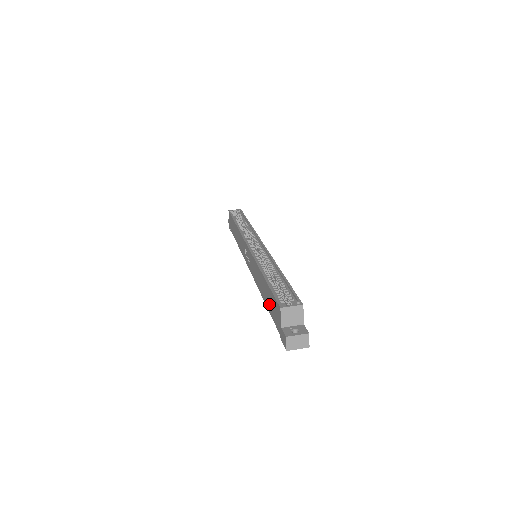
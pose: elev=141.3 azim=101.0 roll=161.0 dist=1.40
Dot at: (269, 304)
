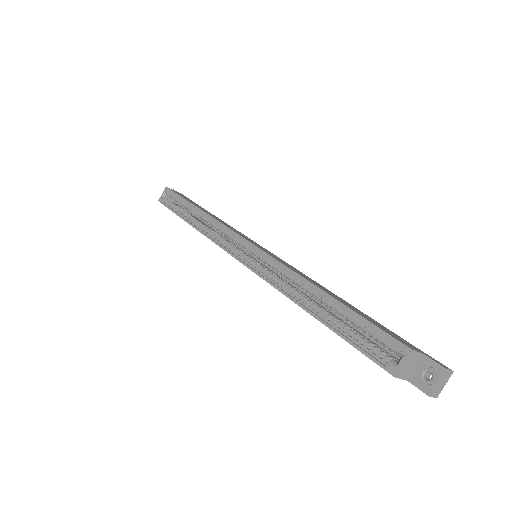
Dot at: occluded
